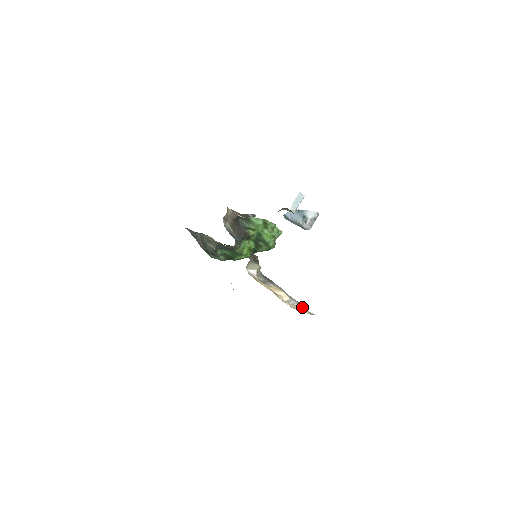
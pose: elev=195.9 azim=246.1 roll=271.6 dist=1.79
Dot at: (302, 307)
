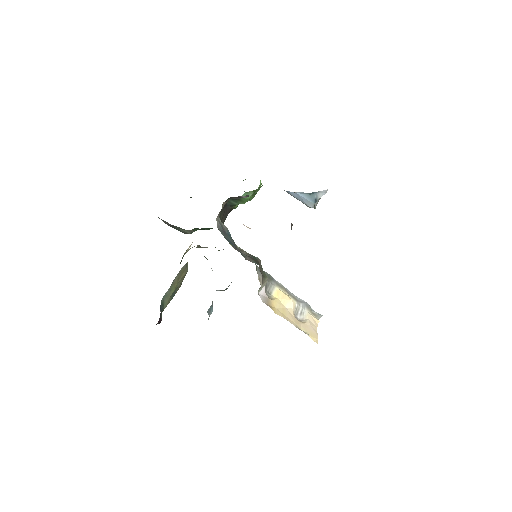
Dot at: (309, 311)
